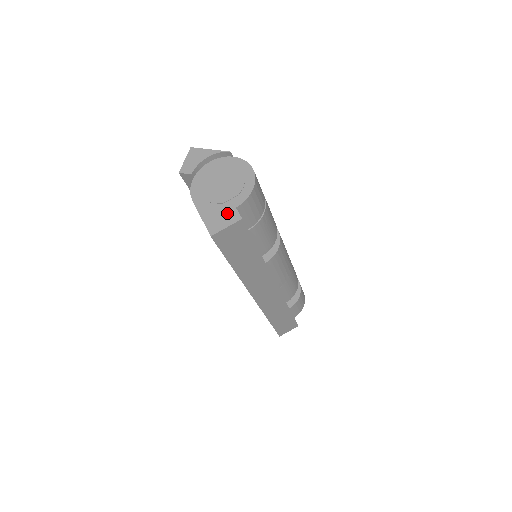
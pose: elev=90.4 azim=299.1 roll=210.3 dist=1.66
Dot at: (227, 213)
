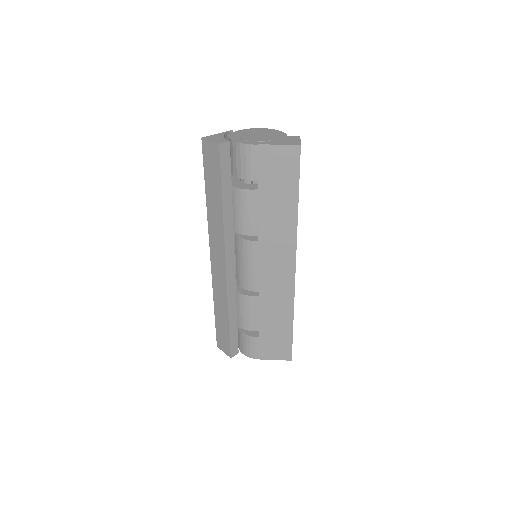
Dot at: (288, 138)
